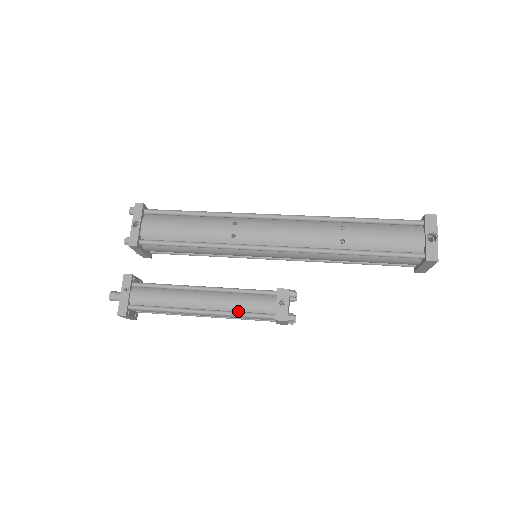
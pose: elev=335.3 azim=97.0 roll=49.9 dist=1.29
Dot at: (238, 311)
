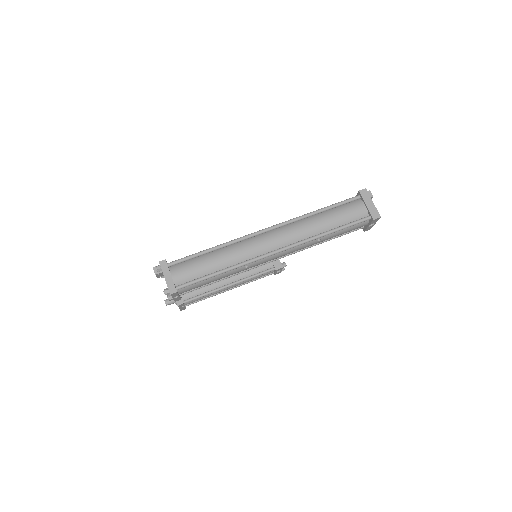
Dot at: occluded
